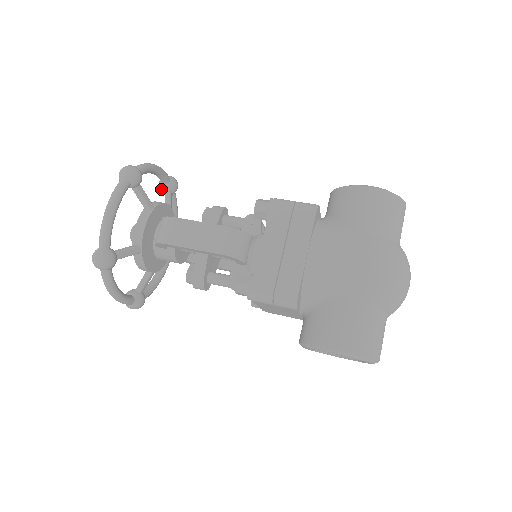
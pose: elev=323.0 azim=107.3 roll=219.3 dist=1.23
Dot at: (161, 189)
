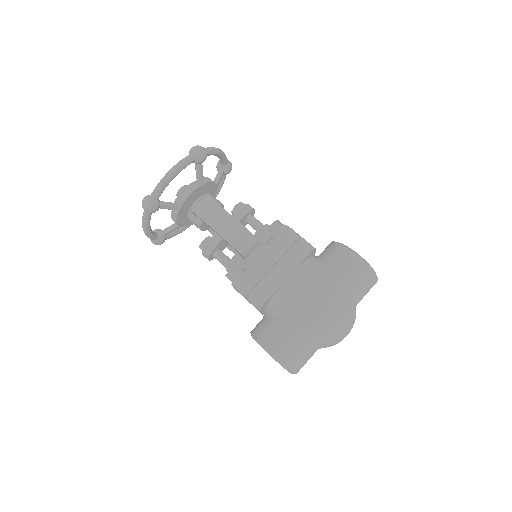
Dot at: (217, 167)
